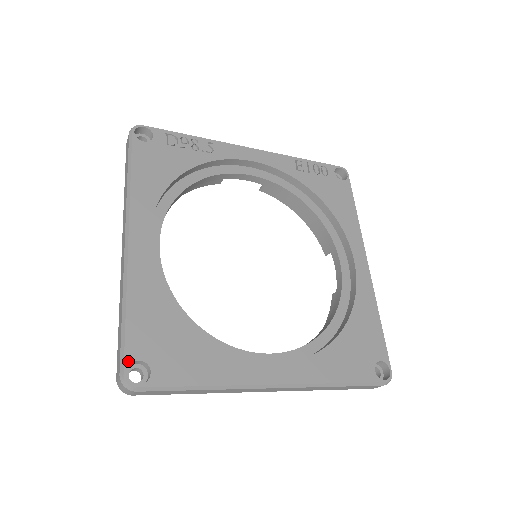
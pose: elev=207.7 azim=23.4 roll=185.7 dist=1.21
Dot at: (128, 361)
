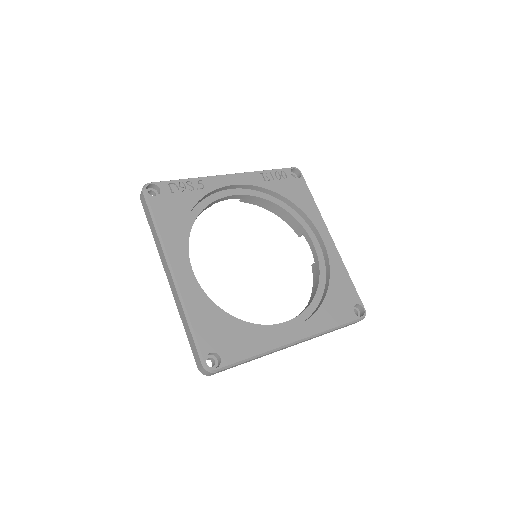
Dot at: (205, 355)
